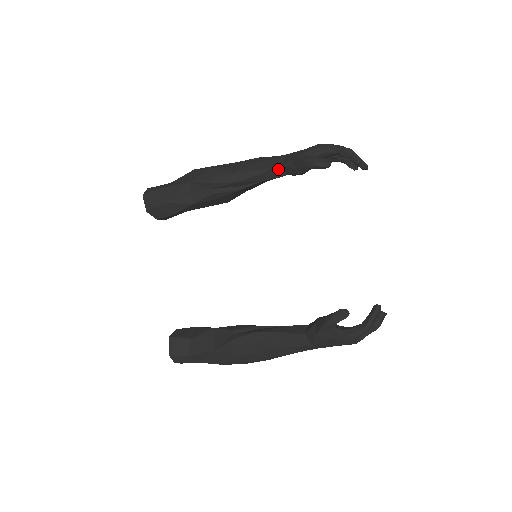
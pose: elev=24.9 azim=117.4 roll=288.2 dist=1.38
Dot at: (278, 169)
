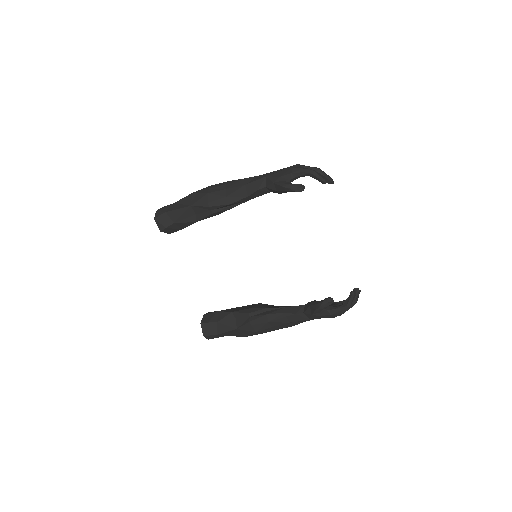
Dot at: (262, 190)
